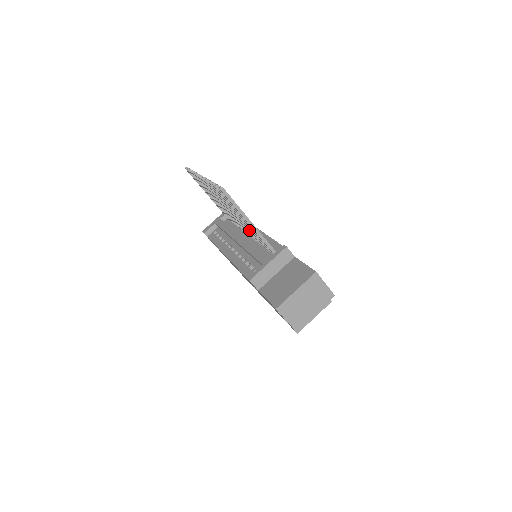
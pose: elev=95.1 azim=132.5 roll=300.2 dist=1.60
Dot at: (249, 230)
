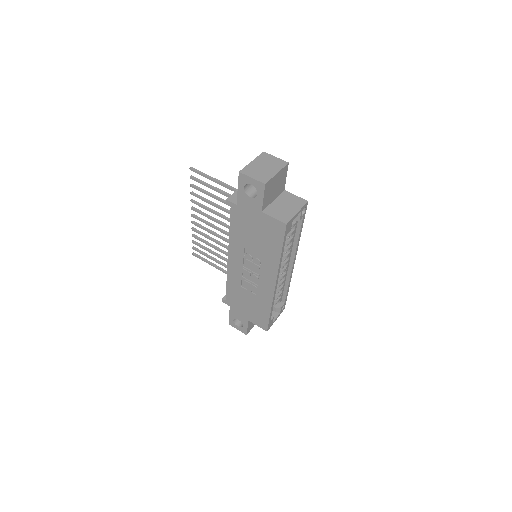
Dot at: occluded
